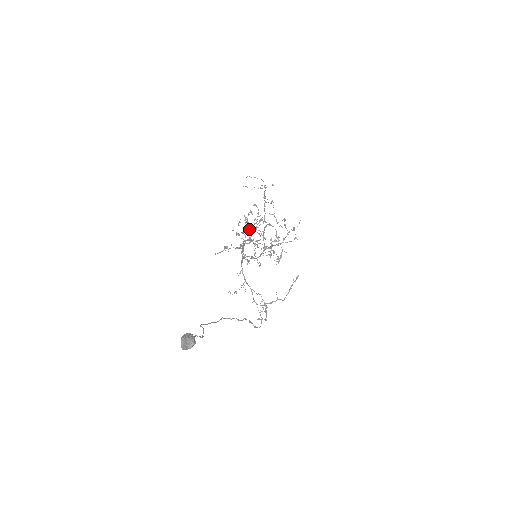
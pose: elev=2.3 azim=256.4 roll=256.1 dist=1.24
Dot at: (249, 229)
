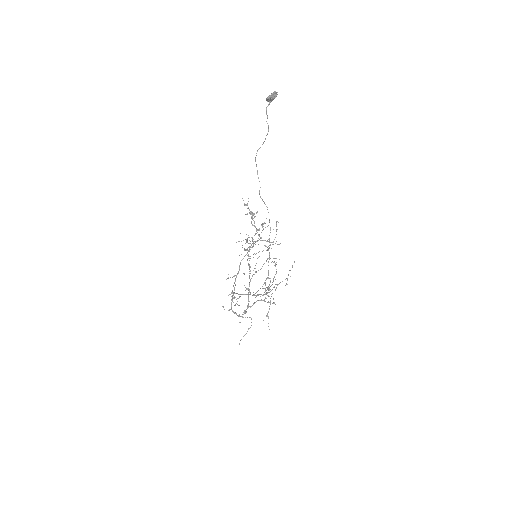
Dot at: occluded
